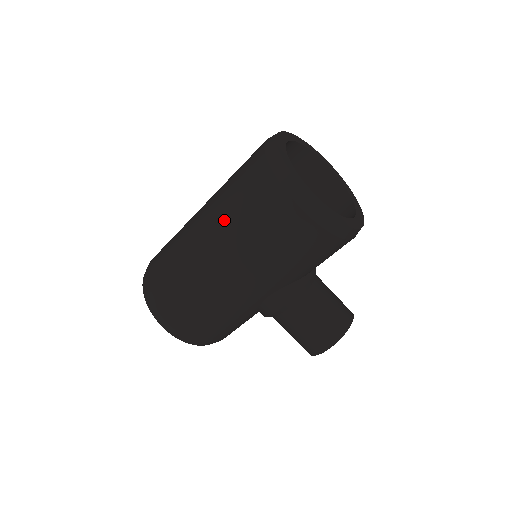
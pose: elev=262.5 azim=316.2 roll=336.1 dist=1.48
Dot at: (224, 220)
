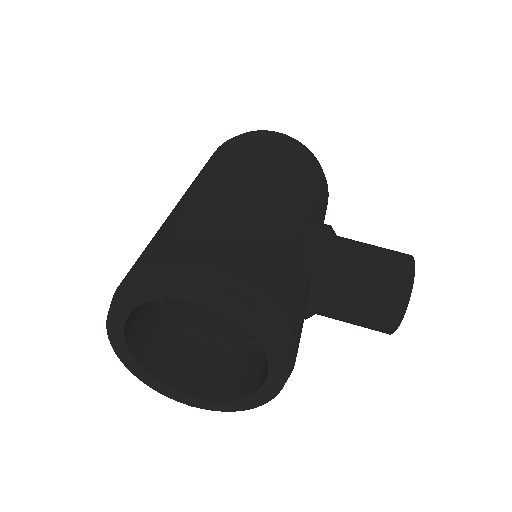
Dot at: (214, 168)
